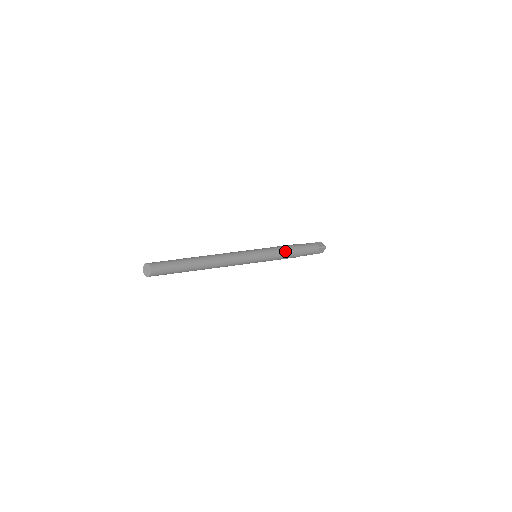
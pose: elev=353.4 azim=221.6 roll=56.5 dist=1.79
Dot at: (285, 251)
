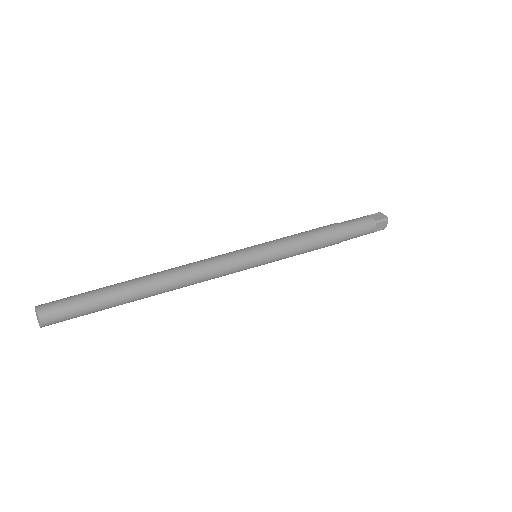
Dot at: (309, 239)
